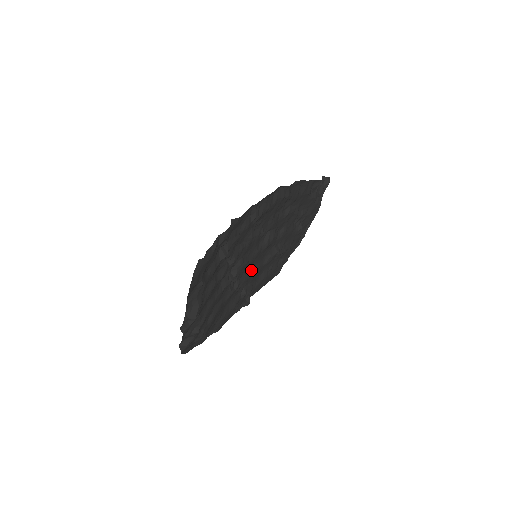
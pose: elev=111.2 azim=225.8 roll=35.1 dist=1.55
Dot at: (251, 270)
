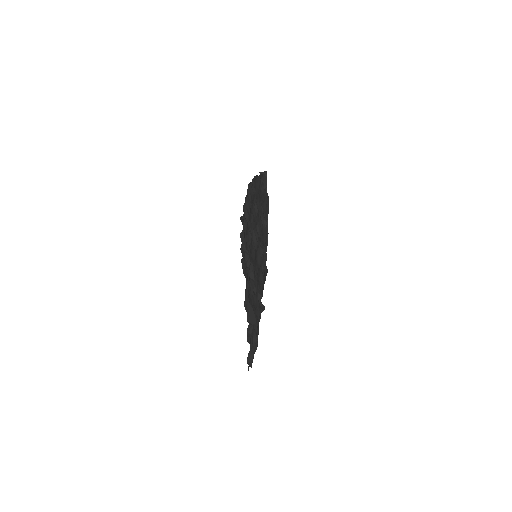
Dot at: (256, 273)
